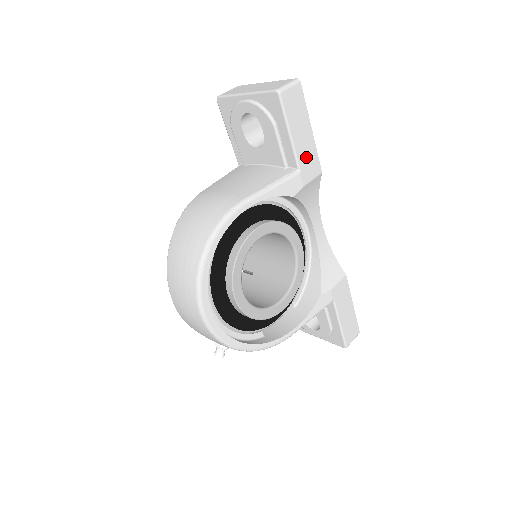
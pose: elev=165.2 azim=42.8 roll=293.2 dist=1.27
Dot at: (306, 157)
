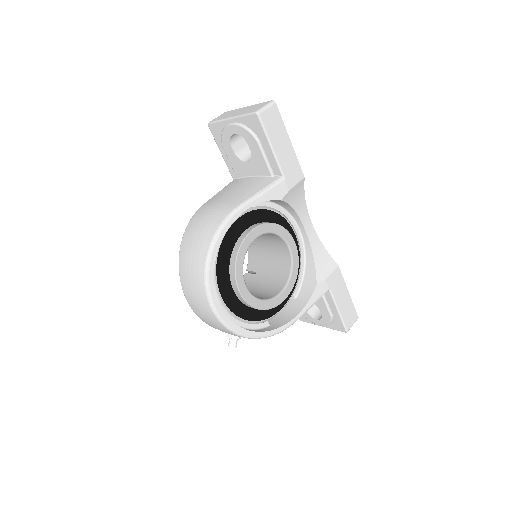
Dot at: (288, 165)
